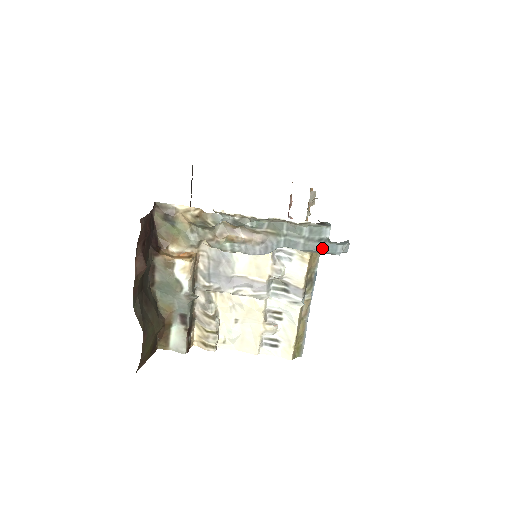
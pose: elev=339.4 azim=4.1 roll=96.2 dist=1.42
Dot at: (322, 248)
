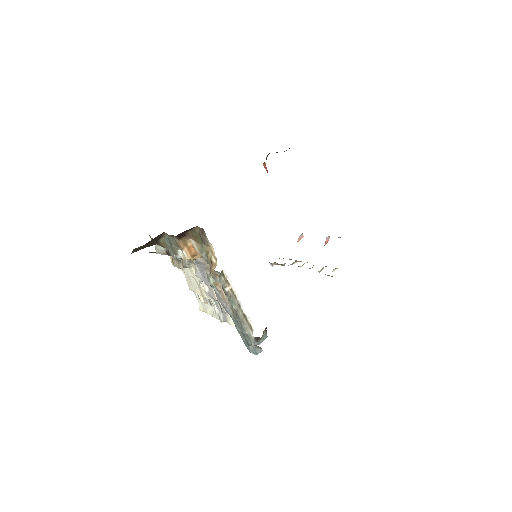
Dot at: (244, 341)
